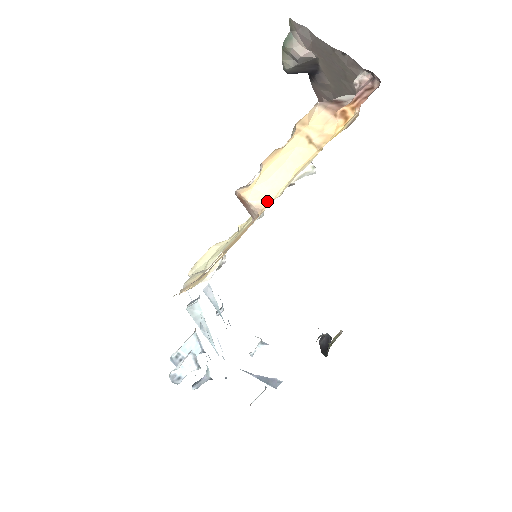
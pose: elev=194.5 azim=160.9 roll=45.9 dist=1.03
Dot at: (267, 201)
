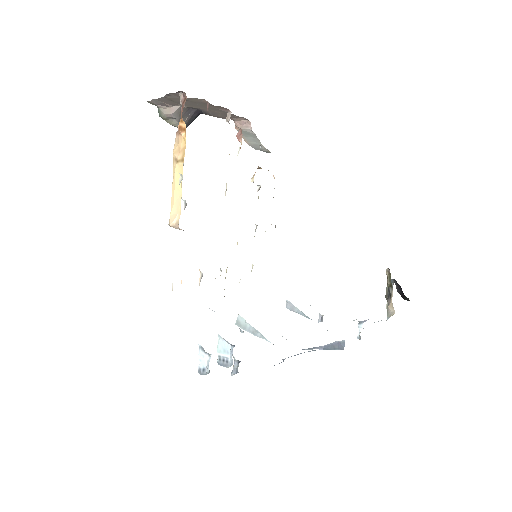
Dot at: (178, 217)
